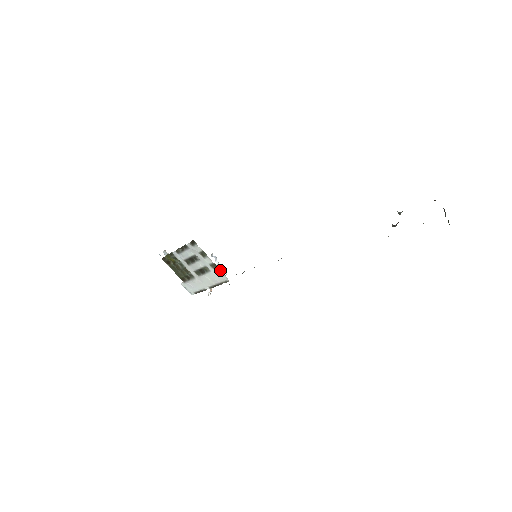
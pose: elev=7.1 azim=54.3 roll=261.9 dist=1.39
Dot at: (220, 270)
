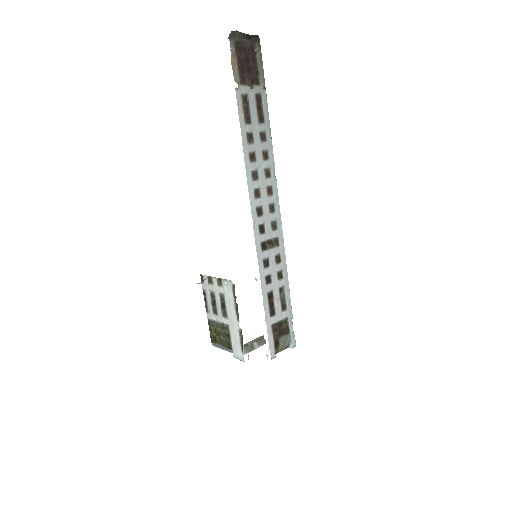
Dot at: (223, 279)
